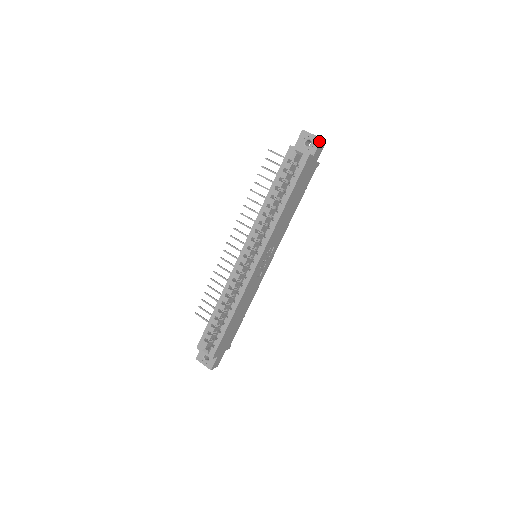
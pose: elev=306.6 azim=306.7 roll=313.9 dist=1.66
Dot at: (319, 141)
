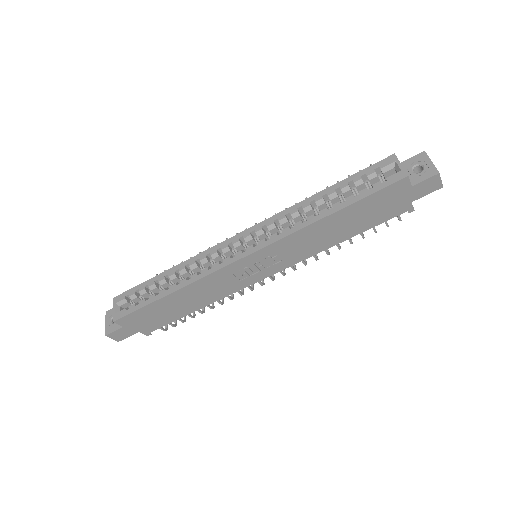
Dot at: (433, 174)
